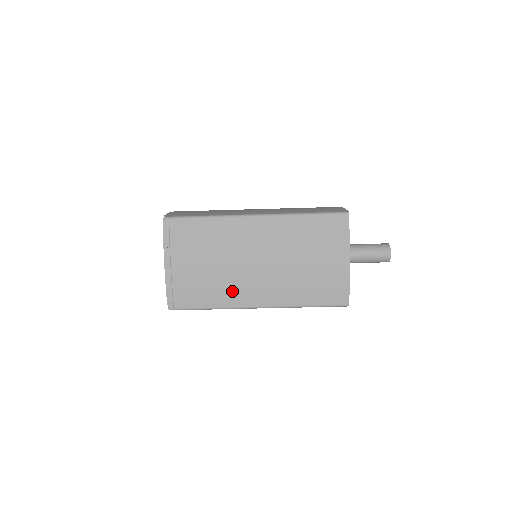
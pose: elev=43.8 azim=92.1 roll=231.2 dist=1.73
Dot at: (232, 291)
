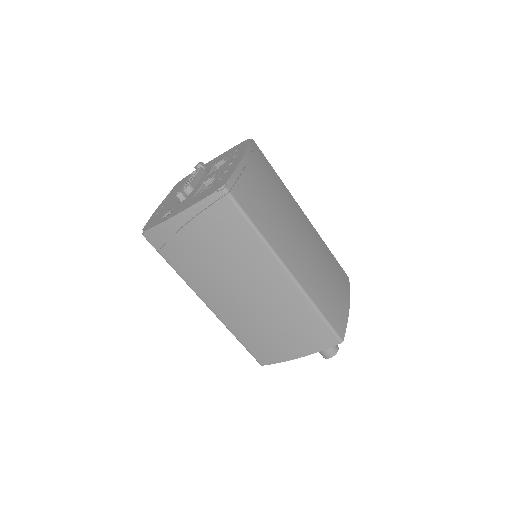
Dot at: (279, 236)
